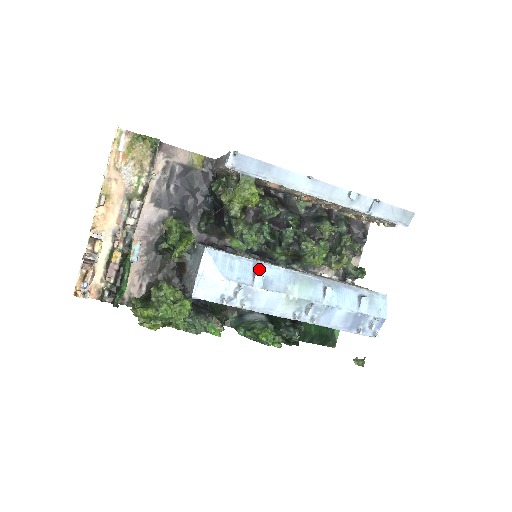
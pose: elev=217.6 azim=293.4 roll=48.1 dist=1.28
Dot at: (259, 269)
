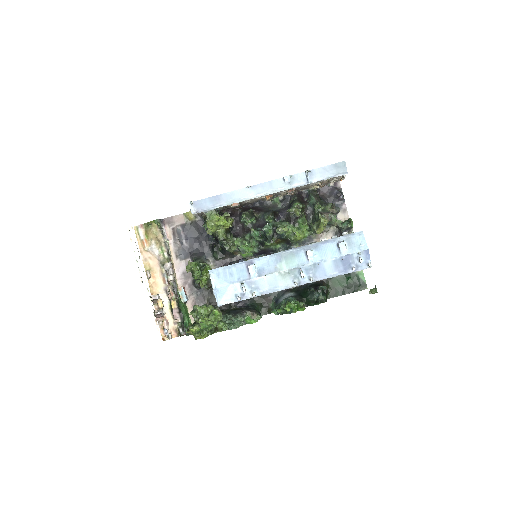
Dot at: (249, 265)
